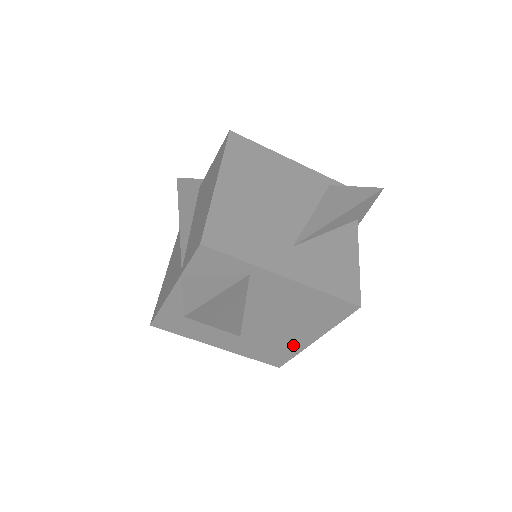
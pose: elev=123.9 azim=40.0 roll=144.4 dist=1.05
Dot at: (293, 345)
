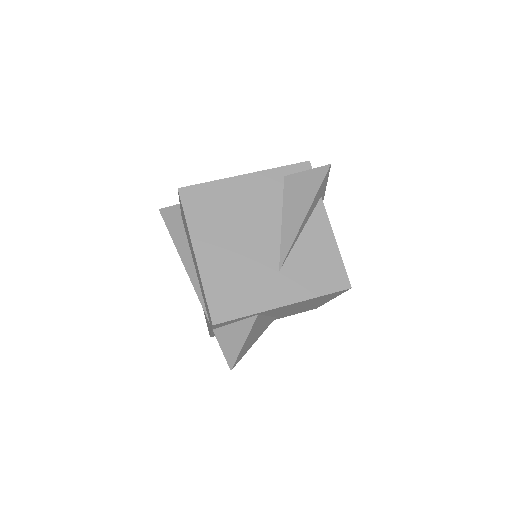
Dot at: (317, 305)
